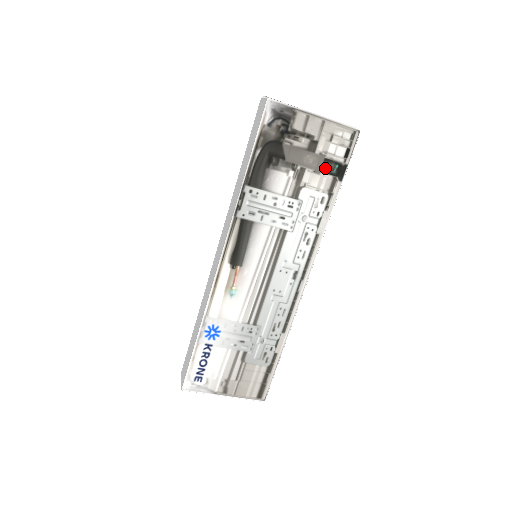
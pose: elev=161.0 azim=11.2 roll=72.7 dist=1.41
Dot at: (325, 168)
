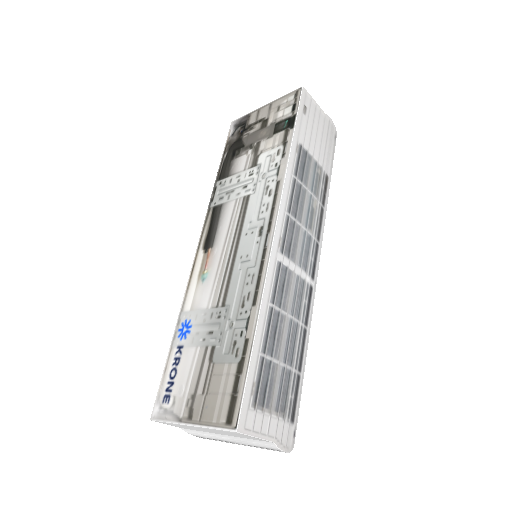
Dot at: (277, 130)
